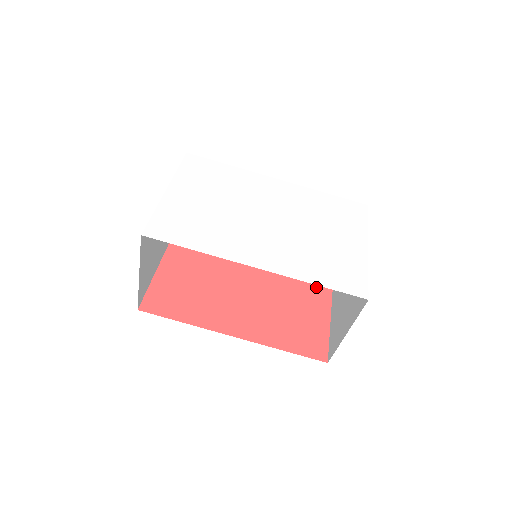
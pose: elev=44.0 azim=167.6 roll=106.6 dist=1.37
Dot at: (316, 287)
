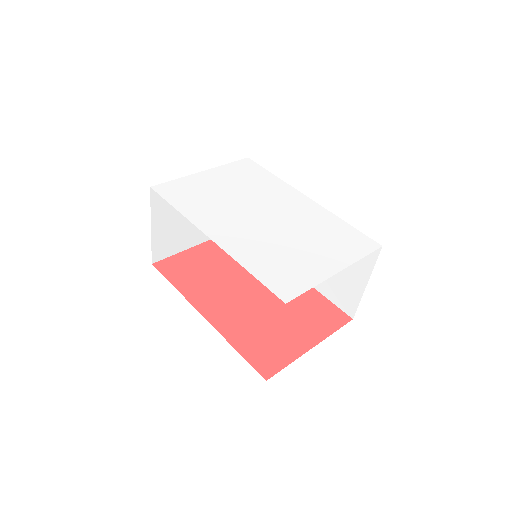
Dot at: (318, 322)
